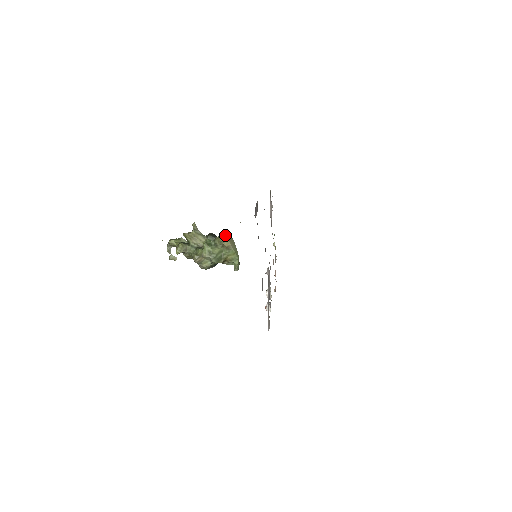
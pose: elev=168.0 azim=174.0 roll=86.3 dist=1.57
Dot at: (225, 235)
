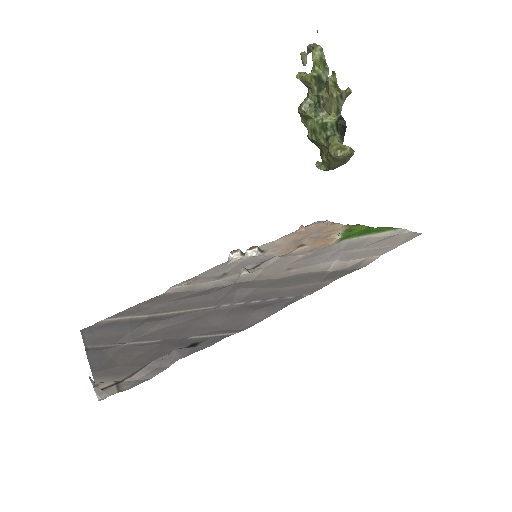
Dot at: (337, 157)
